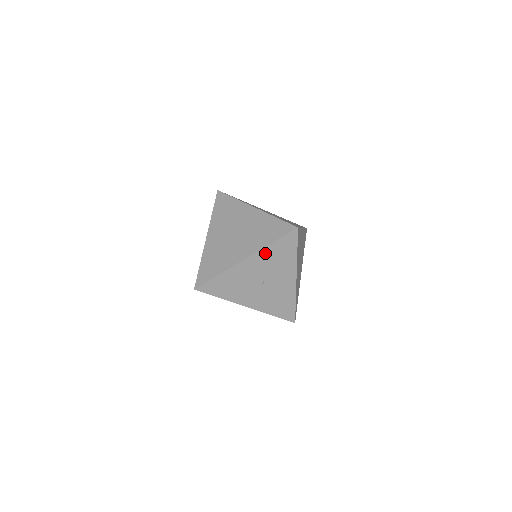
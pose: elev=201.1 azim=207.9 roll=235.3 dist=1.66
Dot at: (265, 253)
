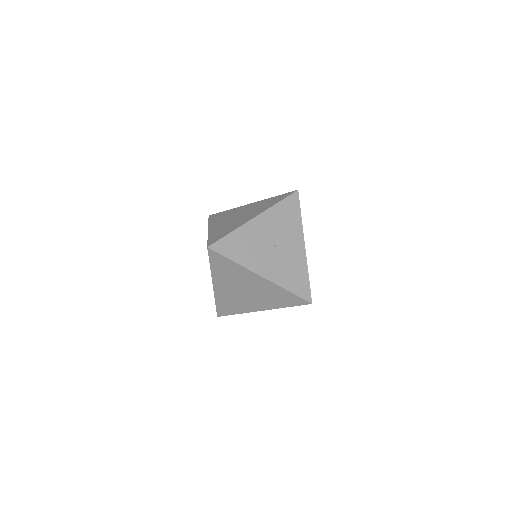
Dot at: (273, 213)
